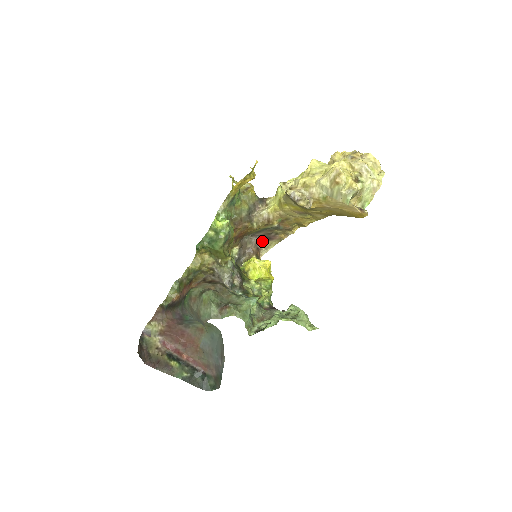
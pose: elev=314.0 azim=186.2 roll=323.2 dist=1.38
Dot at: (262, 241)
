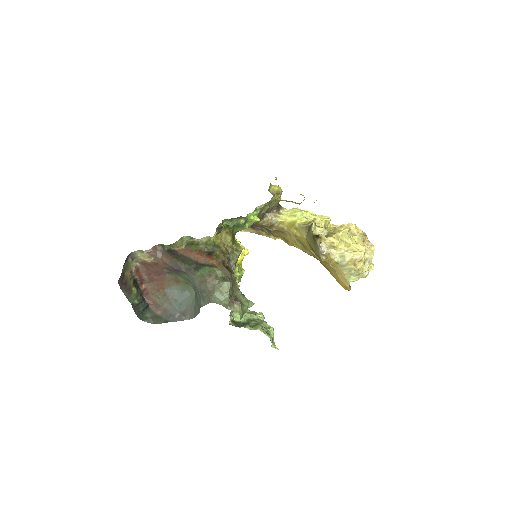
Dot at: occluded
